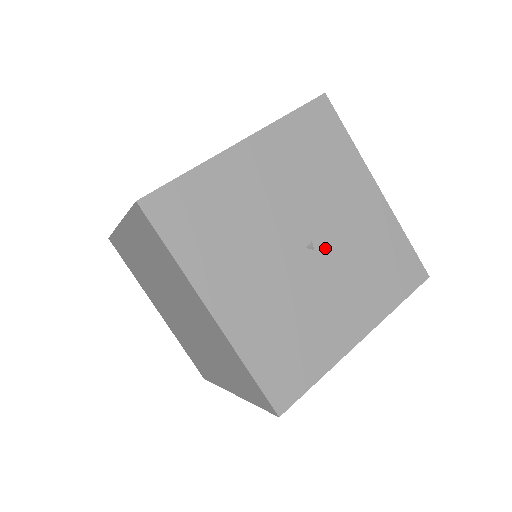
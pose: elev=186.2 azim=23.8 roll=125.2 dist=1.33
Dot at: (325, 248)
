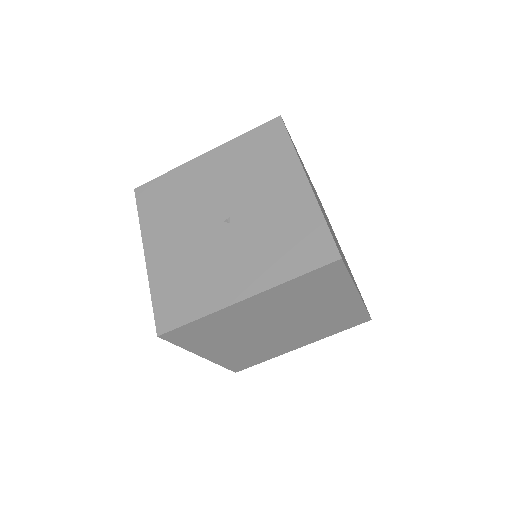
Dot at: (239, 223)
